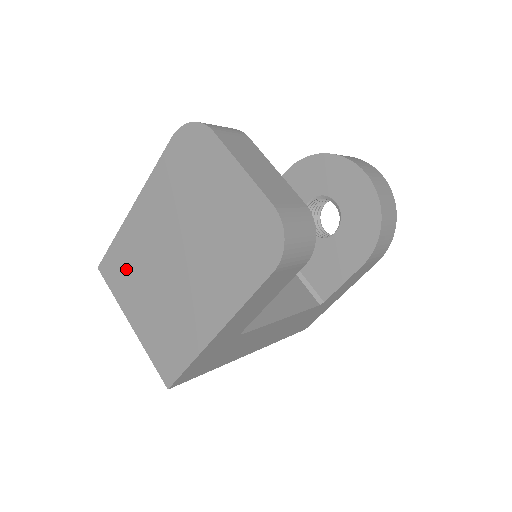
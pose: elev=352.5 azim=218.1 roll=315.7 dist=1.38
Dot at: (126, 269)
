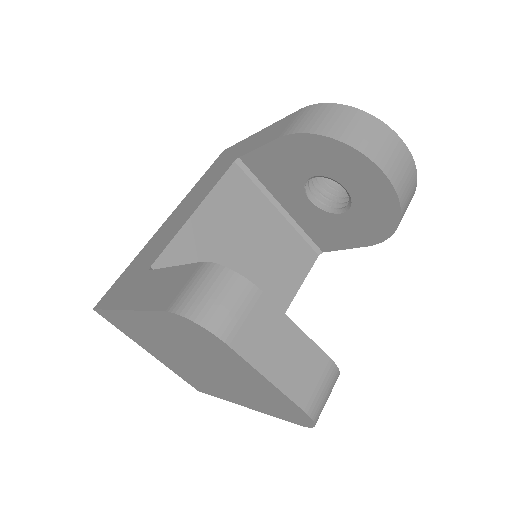
Dot at: (131, 331)
